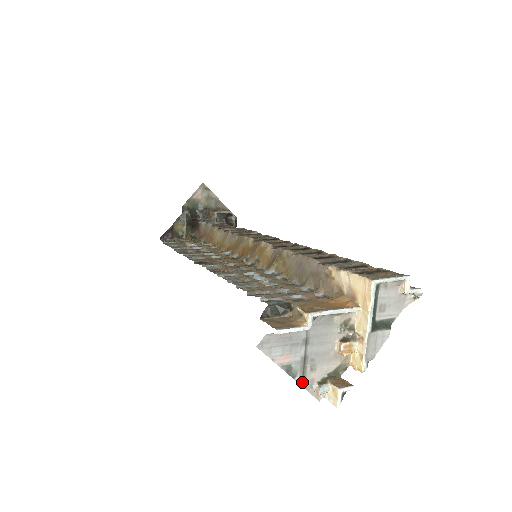
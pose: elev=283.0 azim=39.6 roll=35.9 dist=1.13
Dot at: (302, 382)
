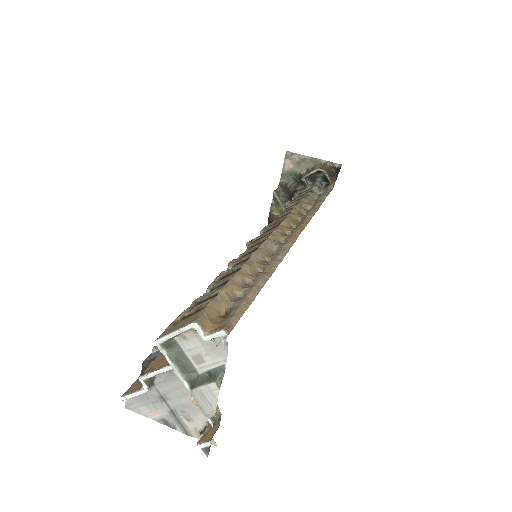
Dot at: (185, 432)
